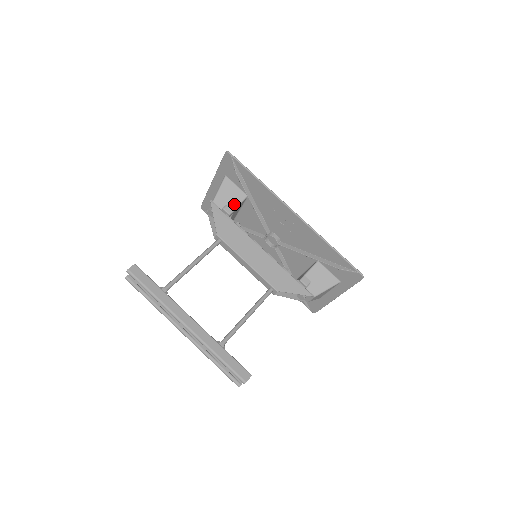
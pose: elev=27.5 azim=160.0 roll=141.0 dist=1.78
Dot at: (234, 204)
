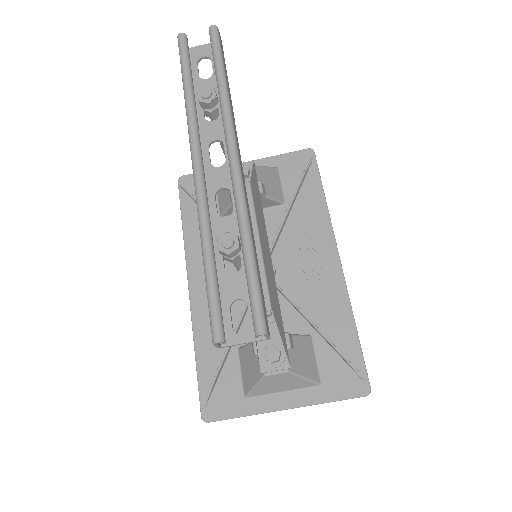
Dot at: (270, 192)
